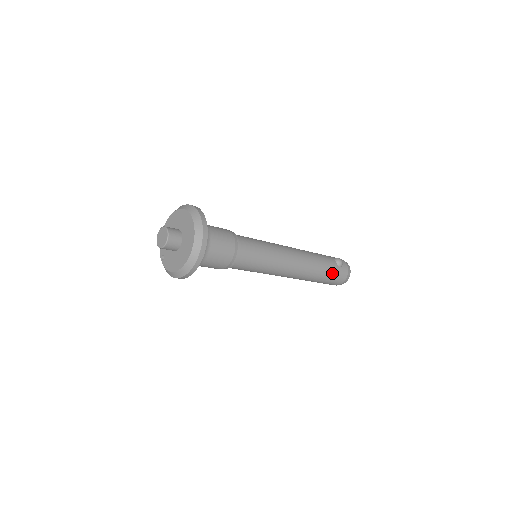
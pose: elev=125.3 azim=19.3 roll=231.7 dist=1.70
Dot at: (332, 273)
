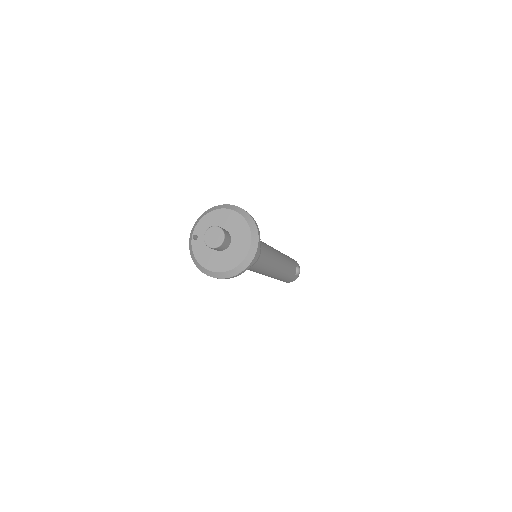
Dot at: (288, 279)
